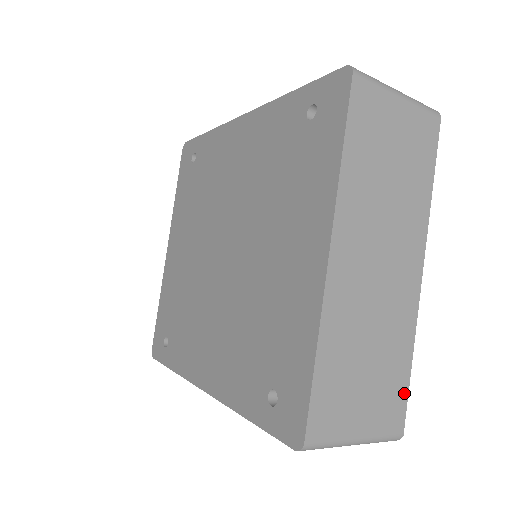
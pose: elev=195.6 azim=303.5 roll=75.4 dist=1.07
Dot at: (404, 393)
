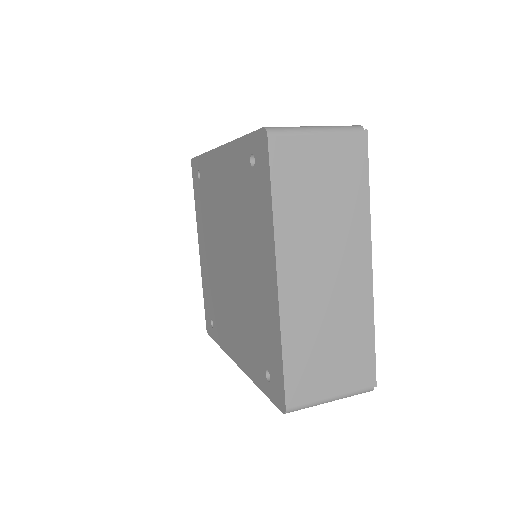
Dot at: (369, 358)
